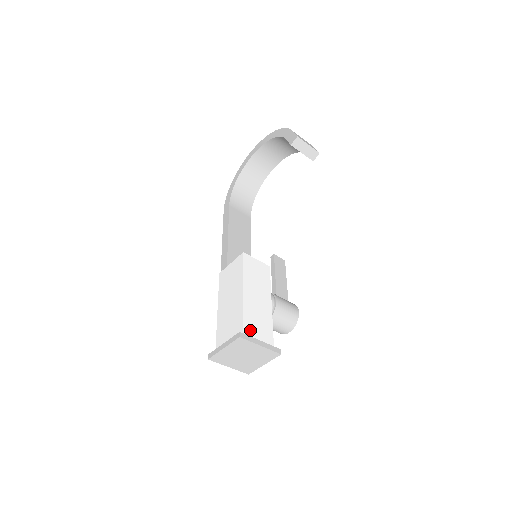
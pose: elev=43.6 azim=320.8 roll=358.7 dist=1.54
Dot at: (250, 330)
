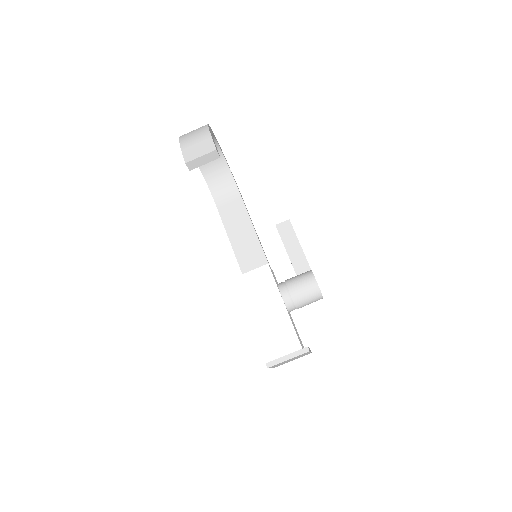
Dot at: (275, 351)
